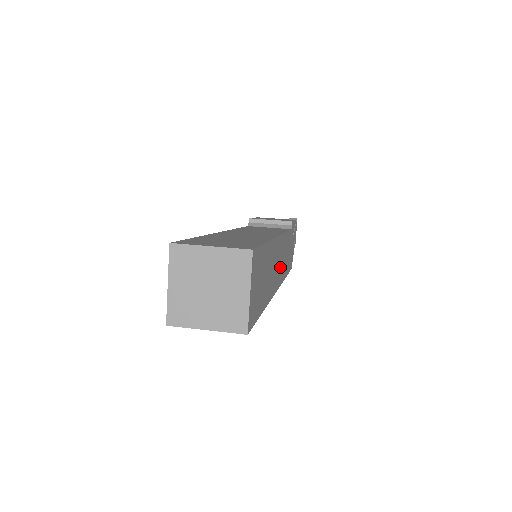
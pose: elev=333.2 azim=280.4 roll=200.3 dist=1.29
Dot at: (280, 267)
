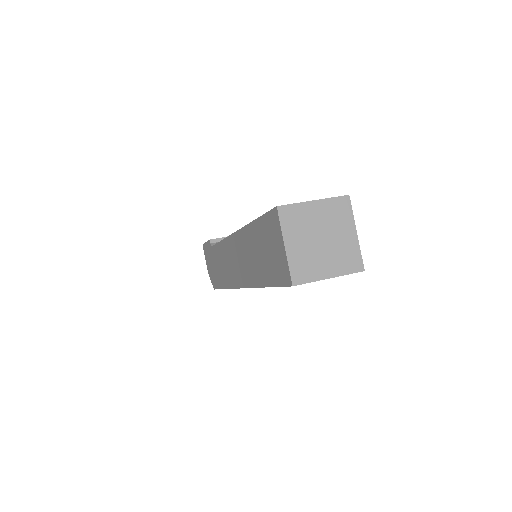
Dot at: occluded
